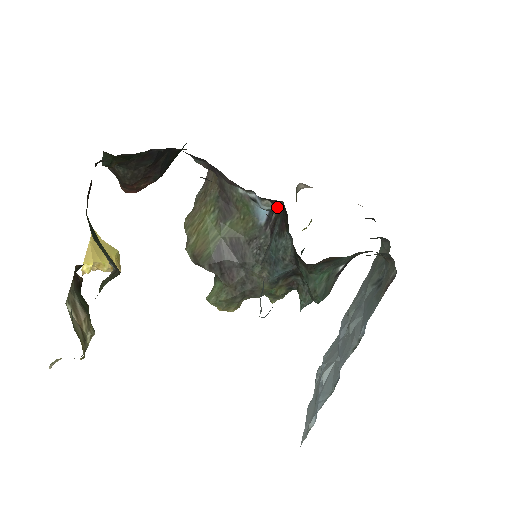
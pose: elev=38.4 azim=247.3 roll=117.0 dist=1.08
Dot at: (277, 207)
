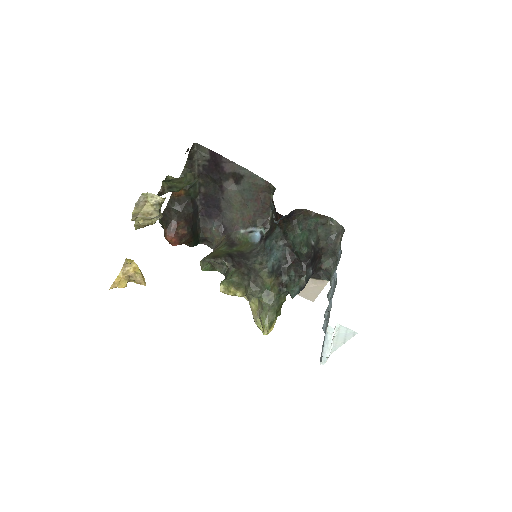
Dot at: (272, 196)
